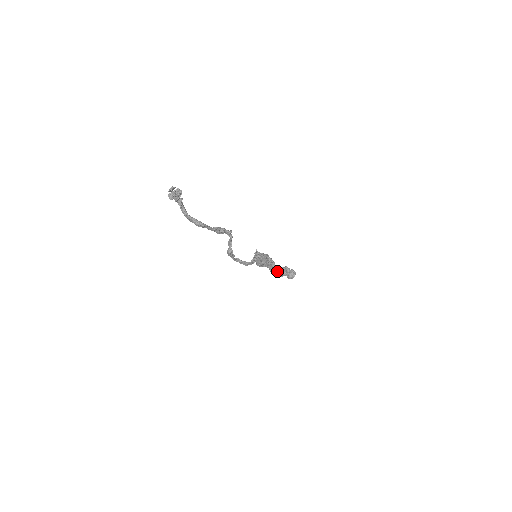
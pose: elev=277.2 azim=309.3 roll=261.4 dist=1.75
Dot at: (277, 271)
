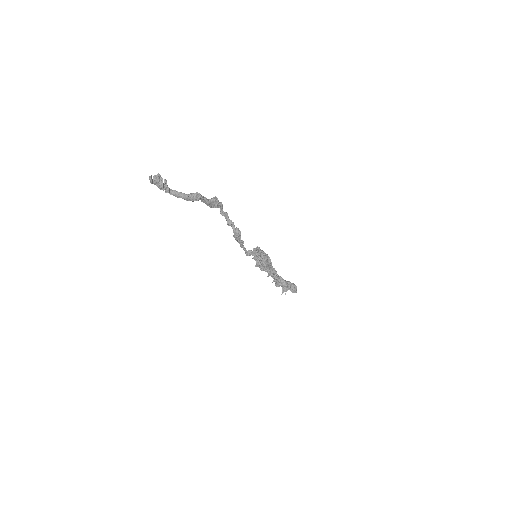
Dot at: (281, 278)
